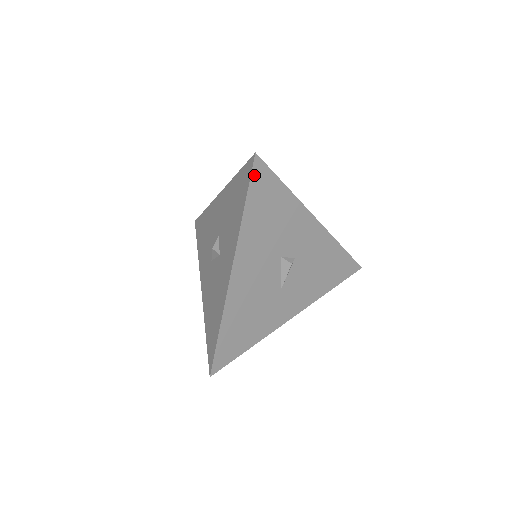
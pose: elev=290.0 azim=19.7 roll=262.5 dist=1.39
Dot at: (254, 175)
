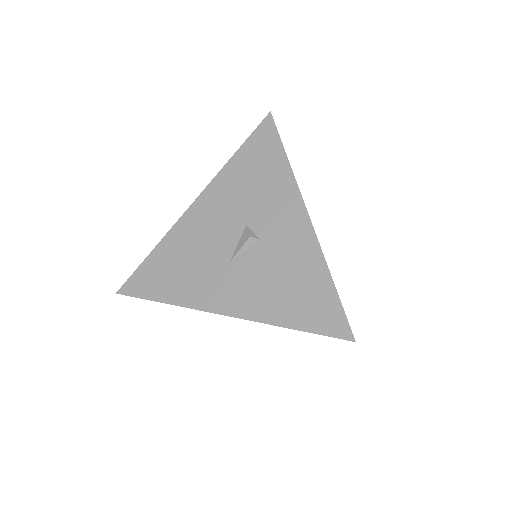
Dot at: (260, 129)
